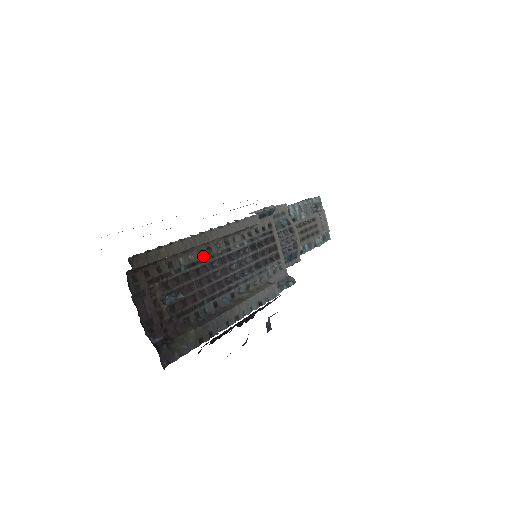
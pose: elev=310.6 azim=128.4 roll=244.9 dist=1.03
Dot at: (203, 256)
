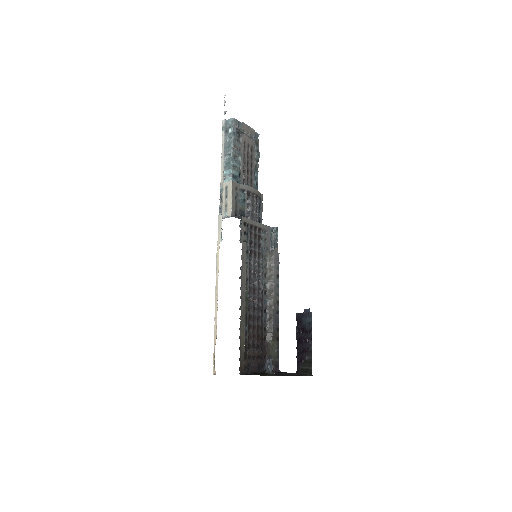
Dot at: (245, 307)
